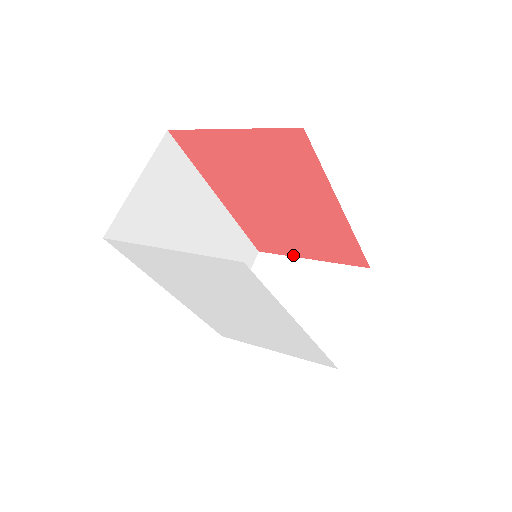
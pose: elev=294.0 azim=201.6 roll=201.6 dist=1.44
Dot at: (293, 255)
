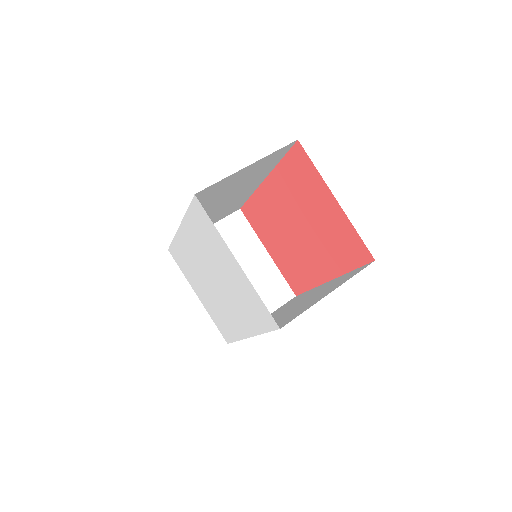
Dot at: (260, 238)
